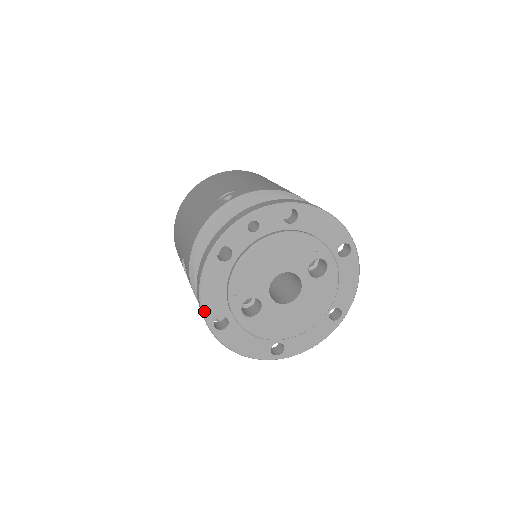
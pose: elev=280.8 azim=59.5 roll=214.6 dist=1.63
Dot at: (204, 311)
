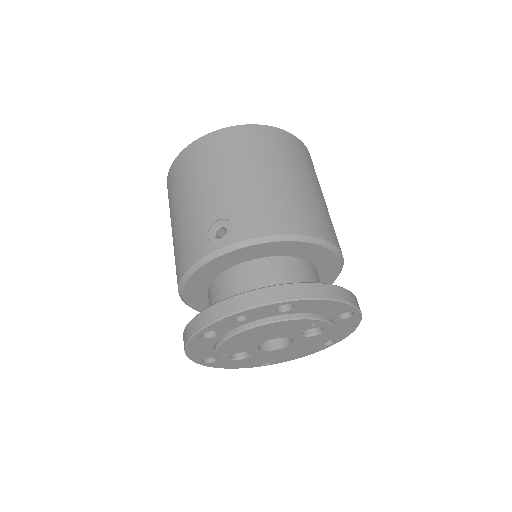
Dot at: (191, 359)
